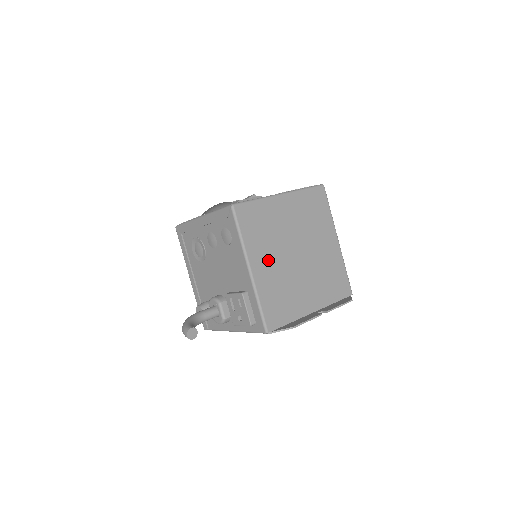
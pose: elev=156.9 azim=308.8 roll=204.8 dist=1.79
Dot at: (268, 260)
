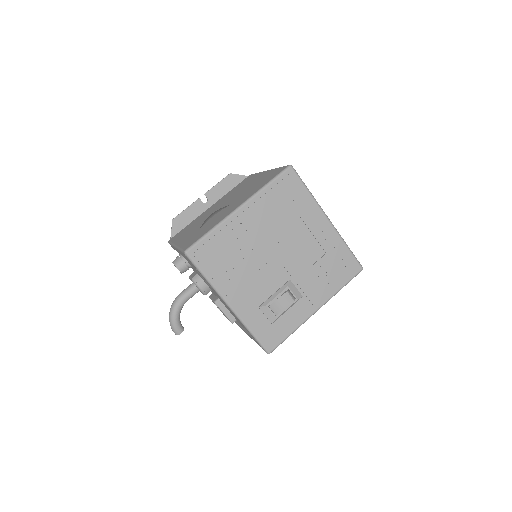
Dot at: occluded
